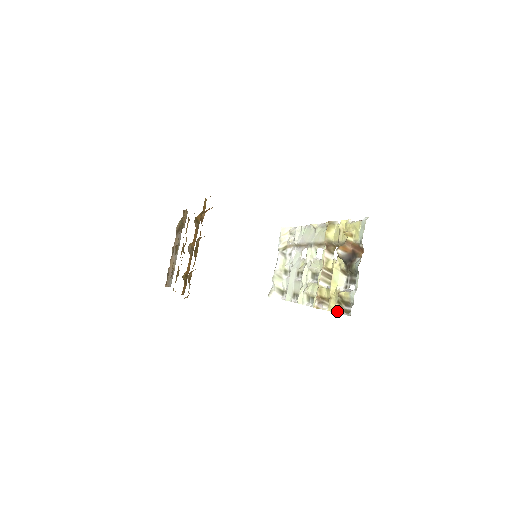
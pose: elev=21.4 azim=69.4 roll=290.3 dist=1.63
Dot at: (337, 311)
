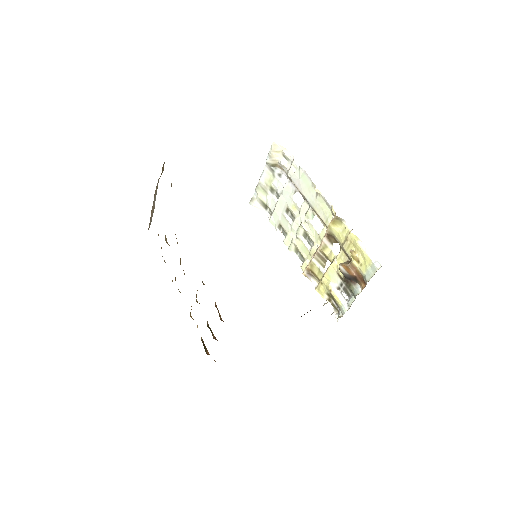
Dot at: (325, 299)
